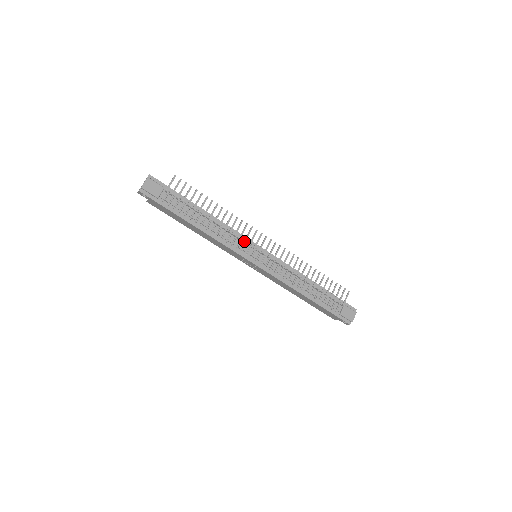
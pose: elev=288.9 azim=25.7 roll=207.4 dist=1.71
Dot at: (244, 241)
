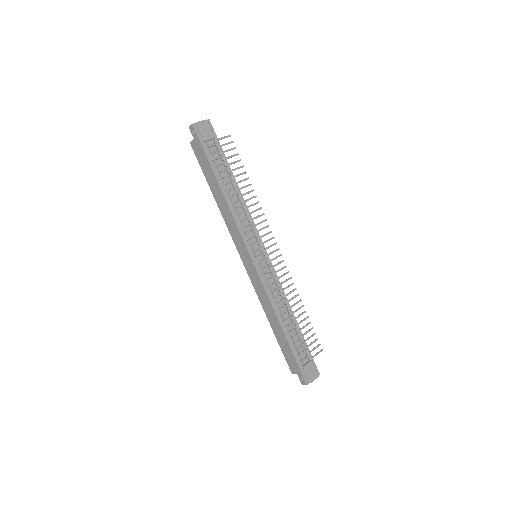
Dot at: (255, 232)
